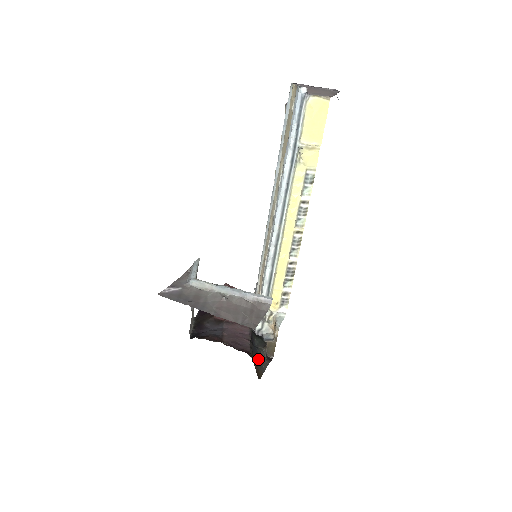
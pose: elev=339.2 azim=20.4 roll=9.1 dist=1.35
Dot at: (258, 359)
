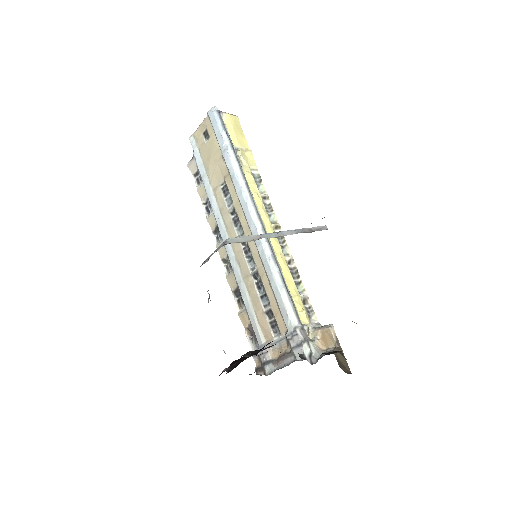
Dot at: occluded
